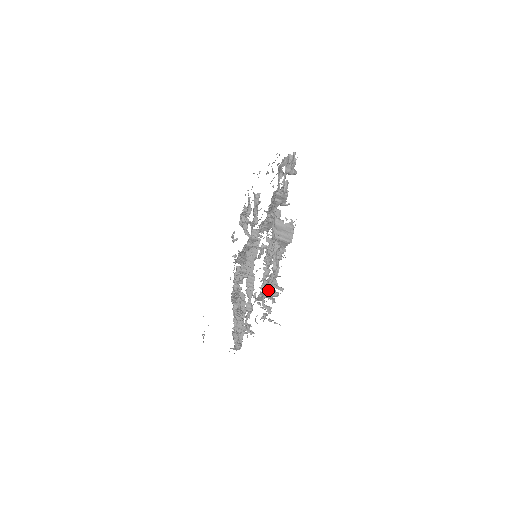
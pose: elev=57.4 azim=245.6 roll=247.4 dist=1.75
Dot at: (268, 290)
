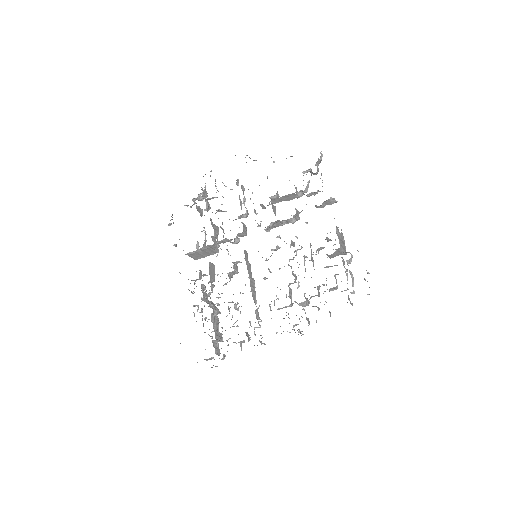
Dot at: occluded
